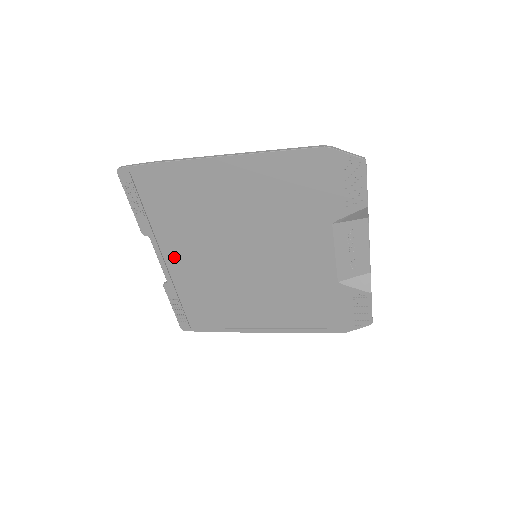
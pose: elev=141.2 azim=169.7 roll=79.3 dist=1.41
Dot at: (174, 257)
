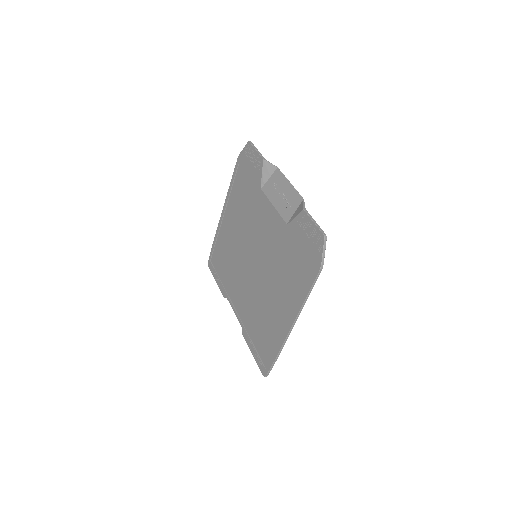
Dot at: (237, 302)
